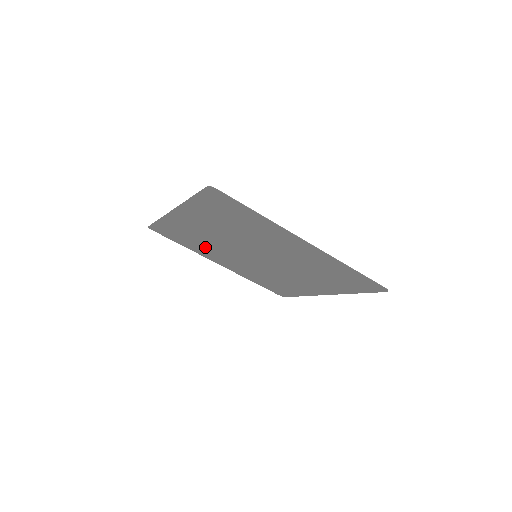
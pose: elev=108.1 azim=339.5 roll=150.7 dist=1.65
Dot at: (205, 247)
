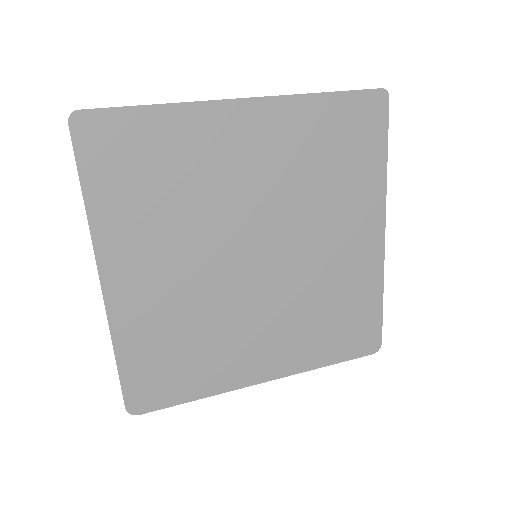
Dot at: (157, 214)
